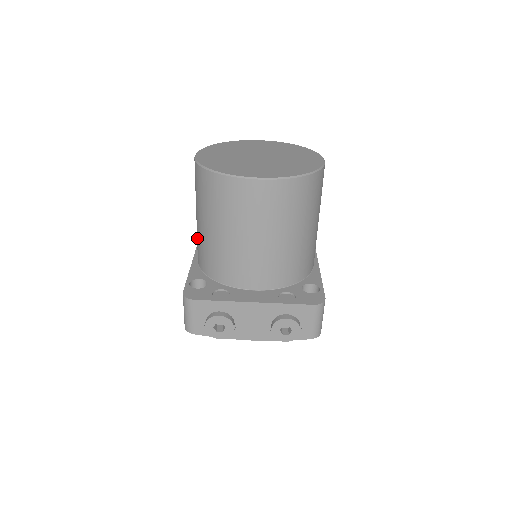
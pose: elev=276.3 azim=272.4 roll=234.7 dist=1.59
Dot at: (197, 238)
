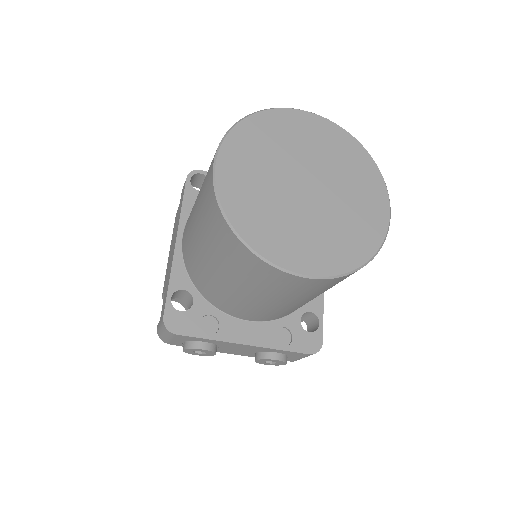
Dot at: (189, 240)
